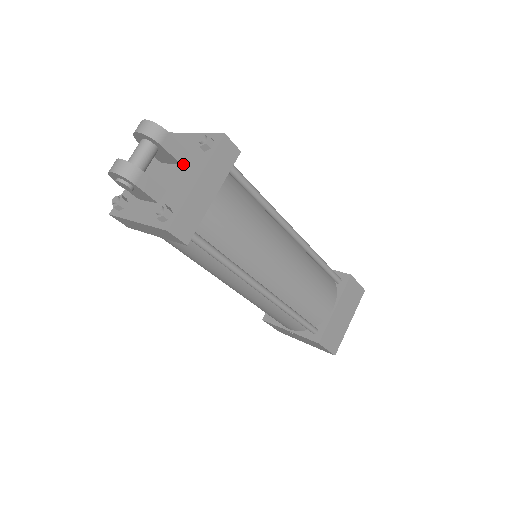
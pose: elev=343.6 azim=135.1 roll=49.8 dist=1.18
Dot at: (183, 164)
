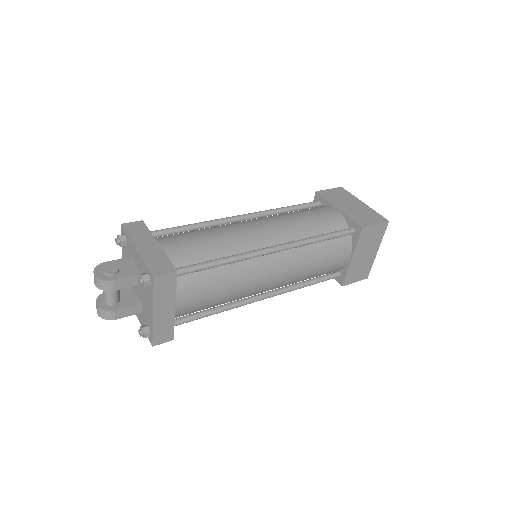
Dot at: occluded
